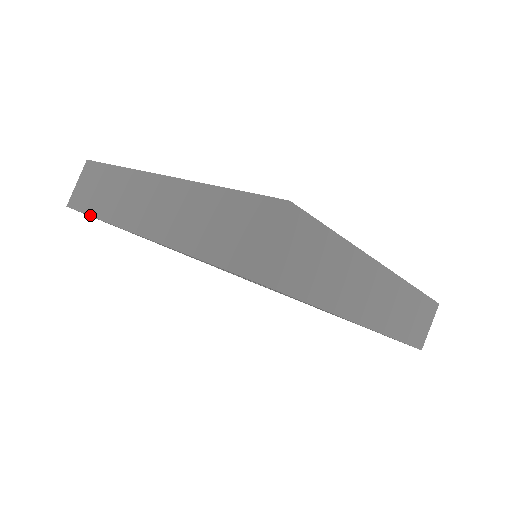
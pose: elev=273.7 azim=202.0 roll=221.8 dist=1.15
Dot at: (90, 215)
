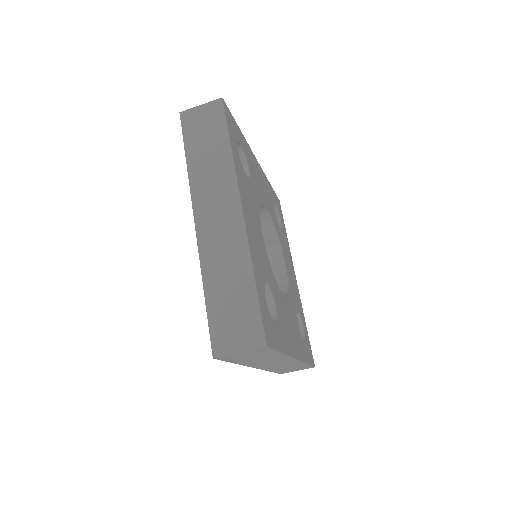
Dot at: (186, 153)
